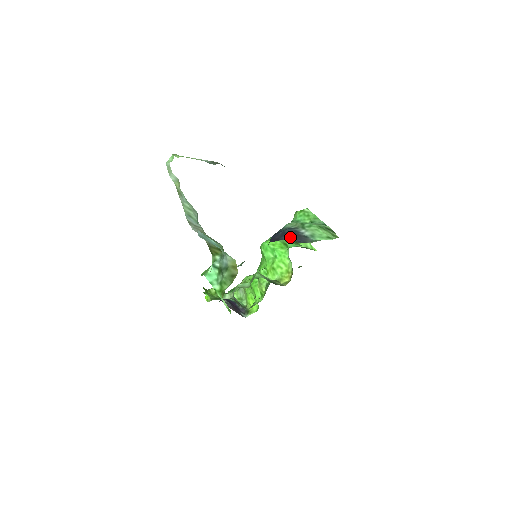
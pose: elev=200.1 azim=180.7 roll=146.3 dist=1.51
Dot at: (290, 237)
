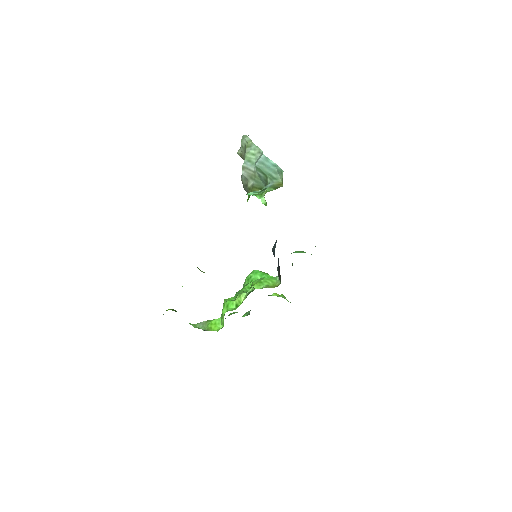
Dot at: occluded
